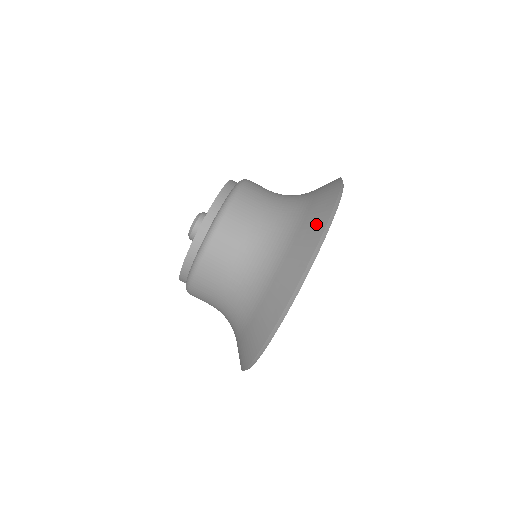
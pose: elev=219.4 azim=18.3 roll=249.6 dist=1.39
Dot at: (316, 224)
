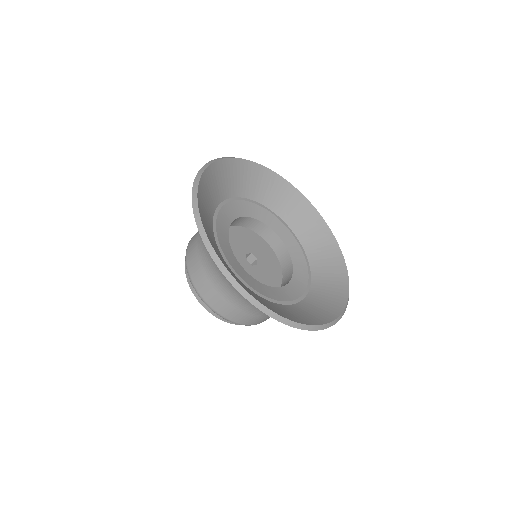
Dot at: occluded
